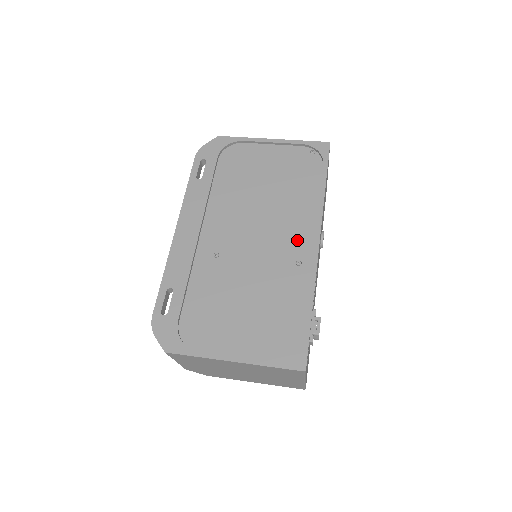
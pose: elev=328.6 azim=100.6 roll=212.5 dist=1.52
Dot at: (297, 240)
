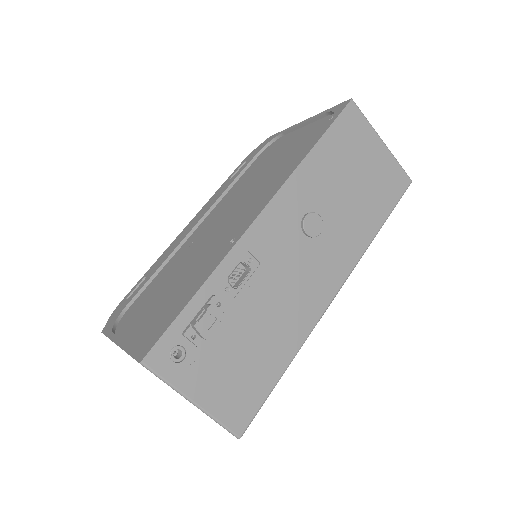
Dot at: (250, 216)
